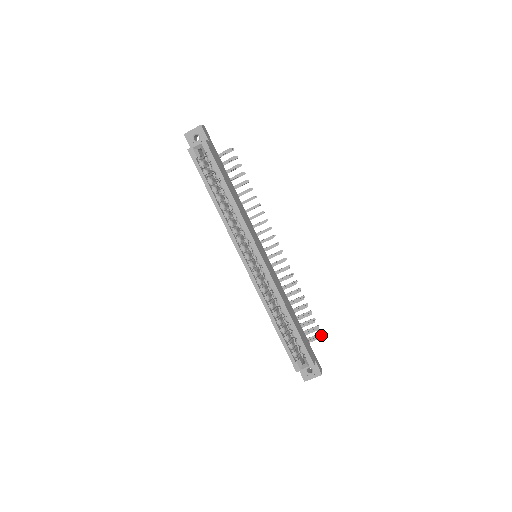
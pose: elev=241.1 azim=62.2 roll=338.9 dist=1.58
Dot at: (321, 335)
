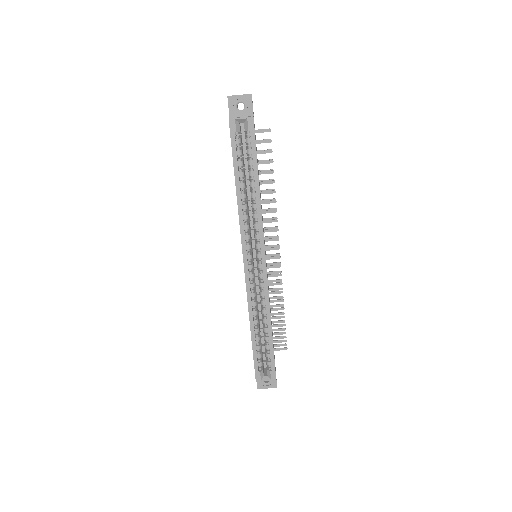
Dot at: occluded
